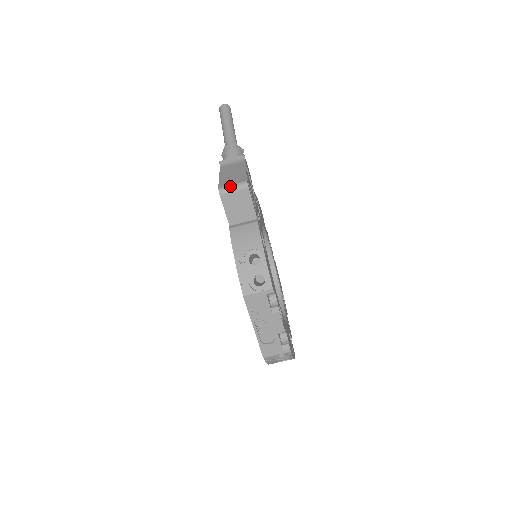
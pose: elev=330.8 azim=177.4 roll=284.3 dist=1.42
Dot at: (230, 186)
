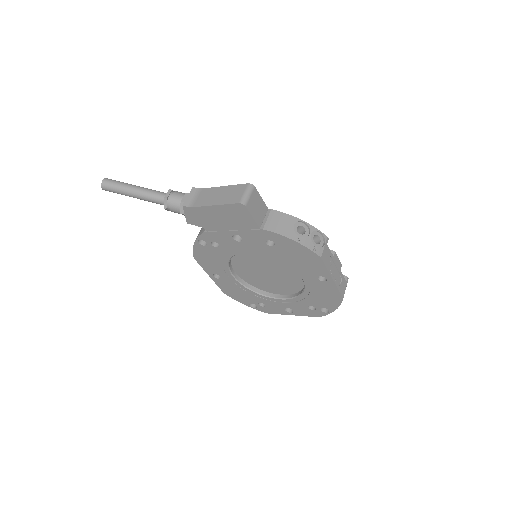
Dot at: (245, 195)
